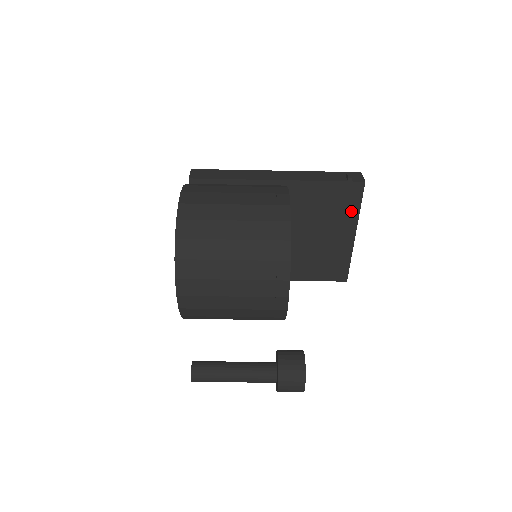
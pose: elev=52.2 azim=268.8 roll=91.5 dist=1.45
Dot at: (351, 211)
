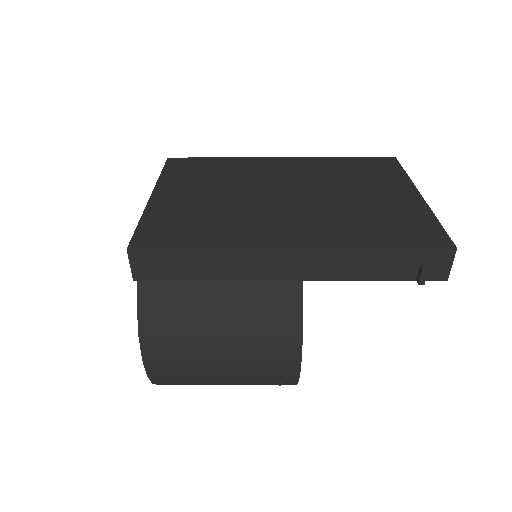
Dot at: occluded
